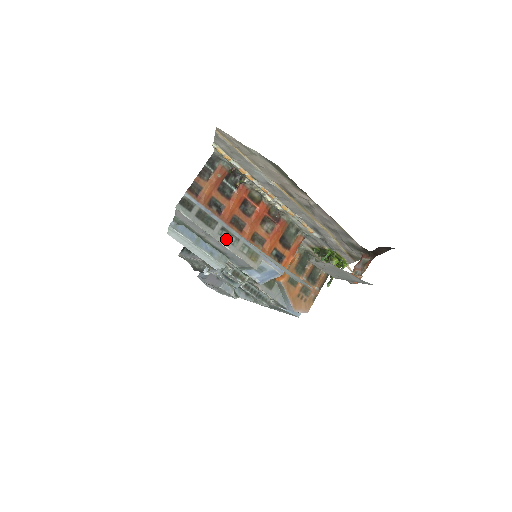
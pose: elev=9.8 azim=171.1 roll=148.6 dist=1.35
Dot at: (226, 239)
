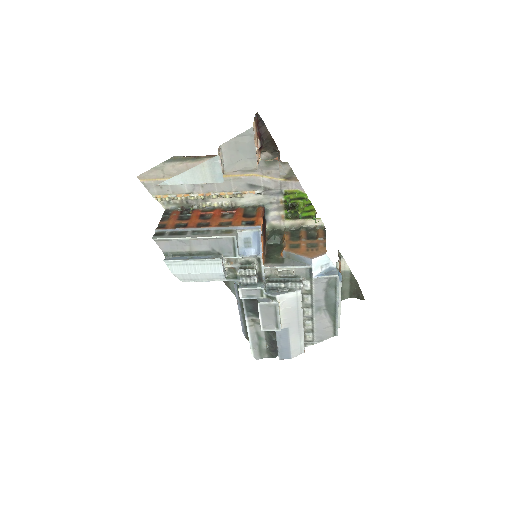
Dot at: (199, 234)
